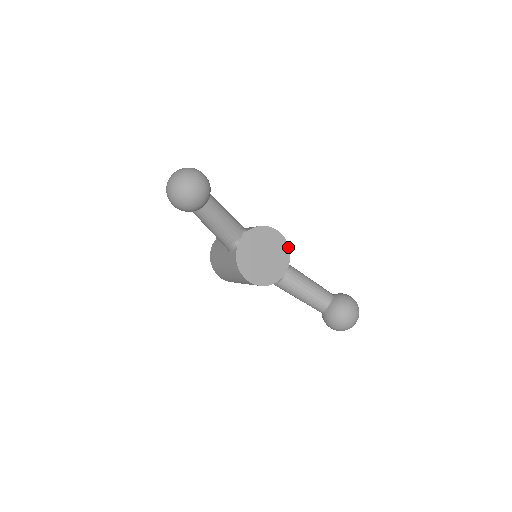
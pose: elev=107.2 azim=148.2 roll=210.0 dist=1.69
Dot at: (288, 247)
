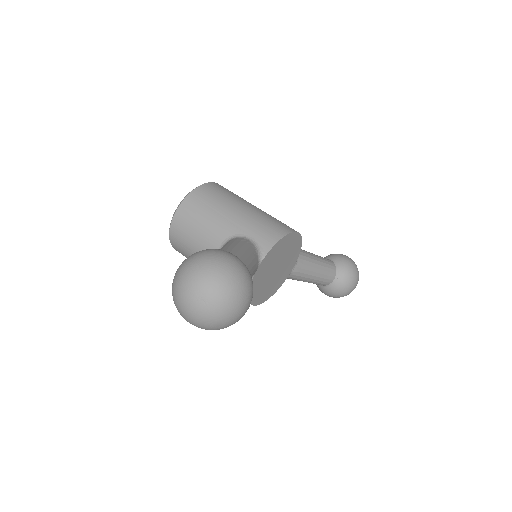
Dot at: (301, 241)
